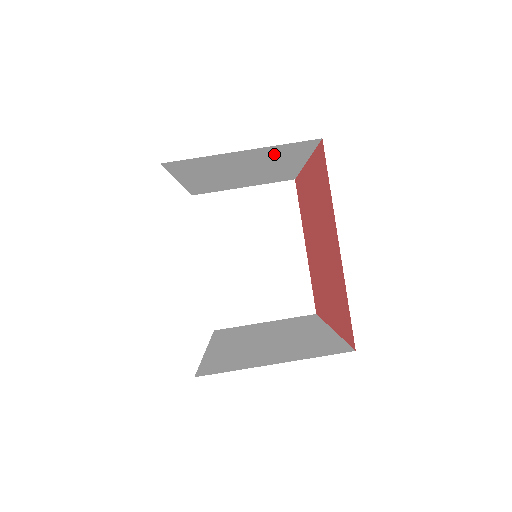
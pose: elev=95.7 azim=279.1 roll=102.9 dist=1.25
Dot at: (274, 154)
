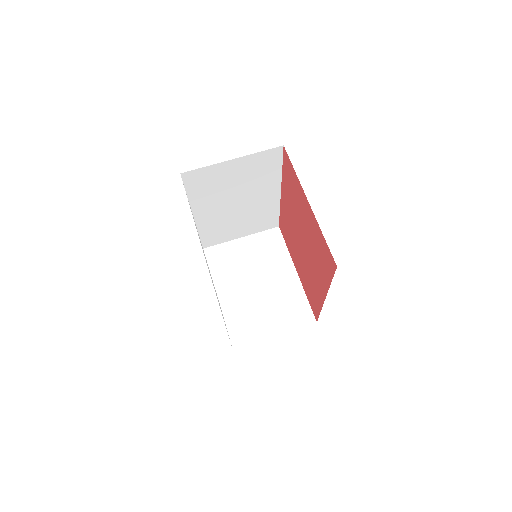
Dot at: (255, 169)
